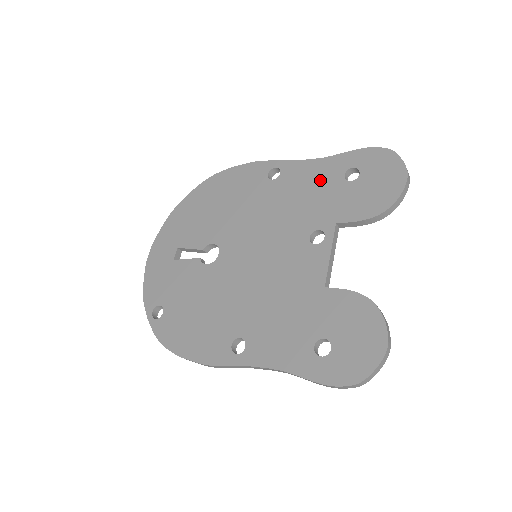
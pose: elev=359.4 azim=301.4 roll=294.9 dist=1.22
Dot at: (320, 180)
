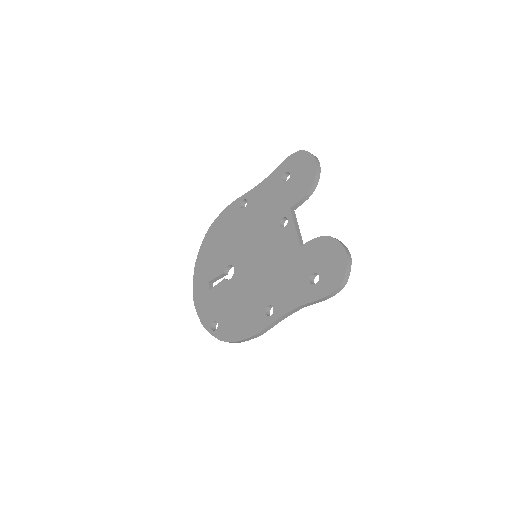
Dot at: (271, 191)
